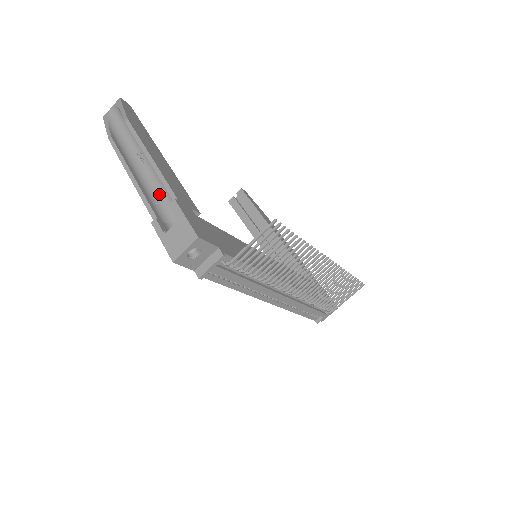
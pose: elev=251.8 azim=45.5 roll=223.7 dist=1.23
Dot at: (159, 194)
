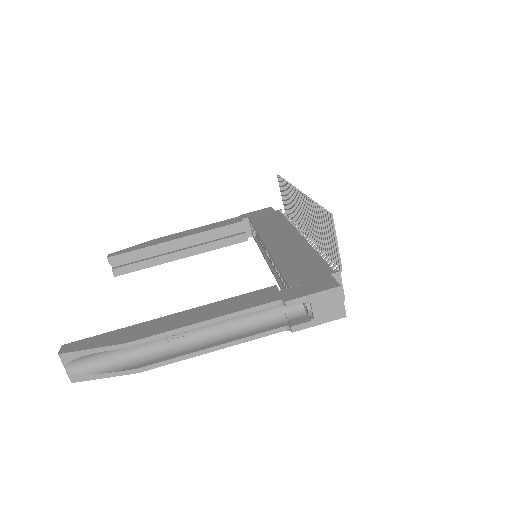
Dot at: (241, 323)
